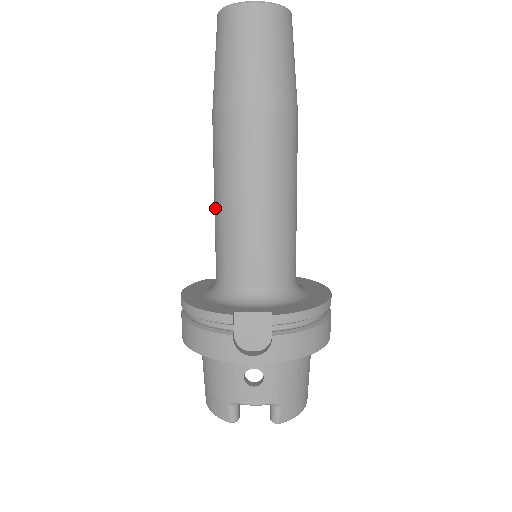
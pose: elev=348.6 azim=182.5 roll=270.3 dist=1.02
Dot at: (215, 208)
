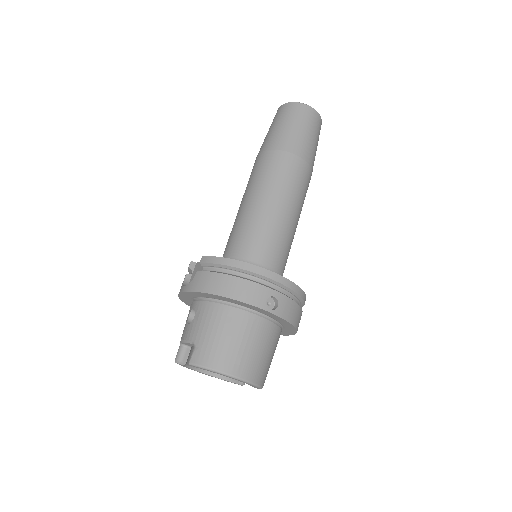
Dot at: occluded
